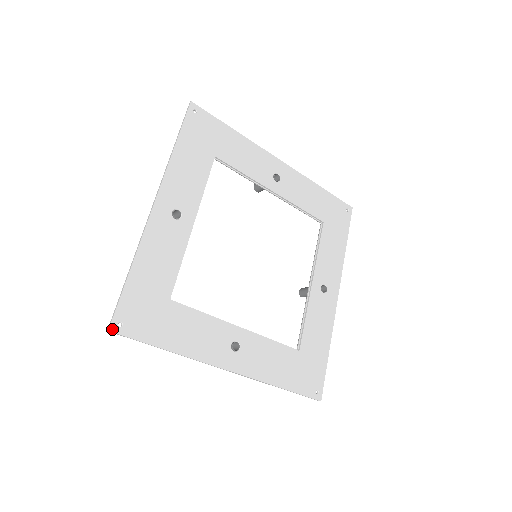
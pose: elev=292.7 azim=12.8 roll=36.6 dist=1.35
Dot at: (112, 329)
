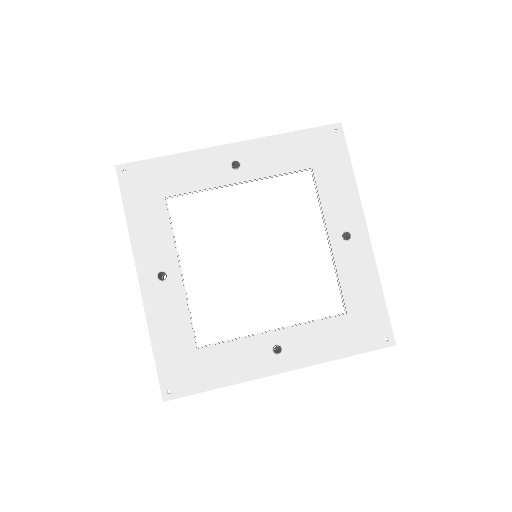
Dot at: (165, 399)
